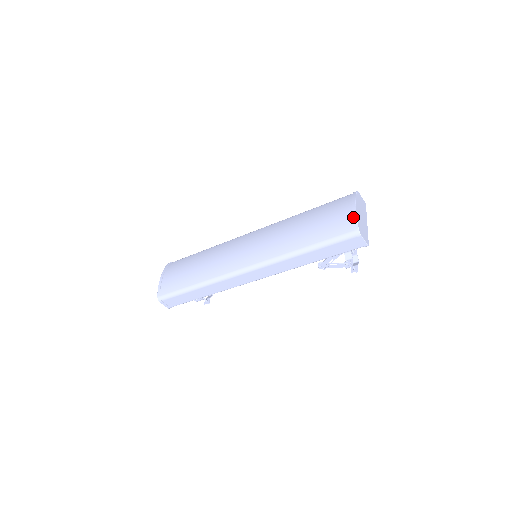
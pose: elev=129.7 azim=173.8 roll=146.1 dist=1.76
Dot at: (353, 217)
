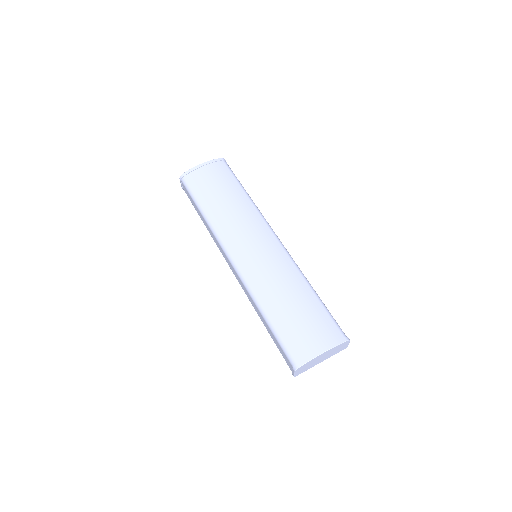
Dot at: (310, 356)
